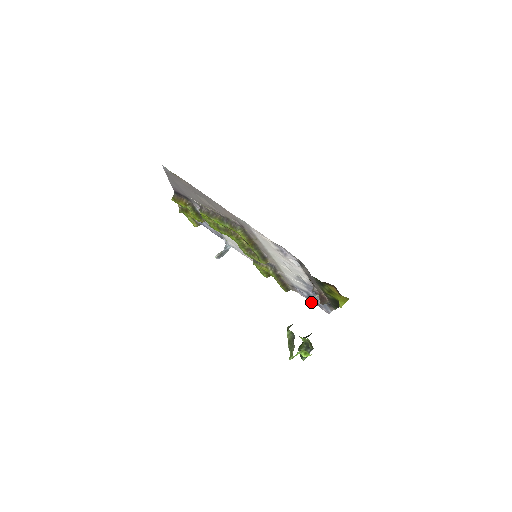
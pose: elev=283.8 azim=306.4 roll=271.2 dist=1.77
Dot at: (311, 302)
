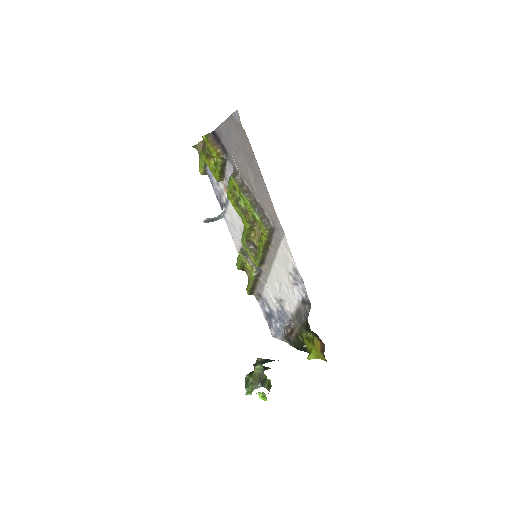
Dot at: (264, 317)
